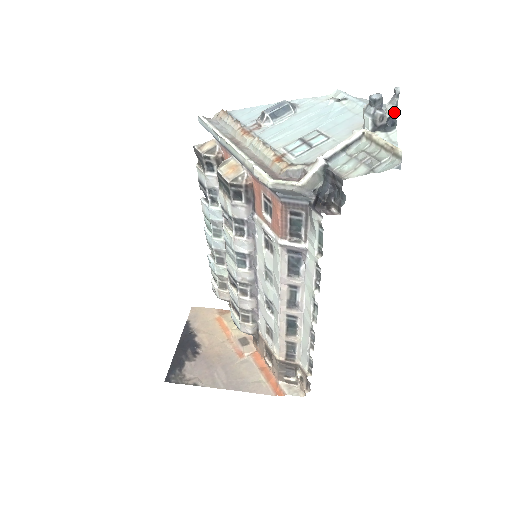
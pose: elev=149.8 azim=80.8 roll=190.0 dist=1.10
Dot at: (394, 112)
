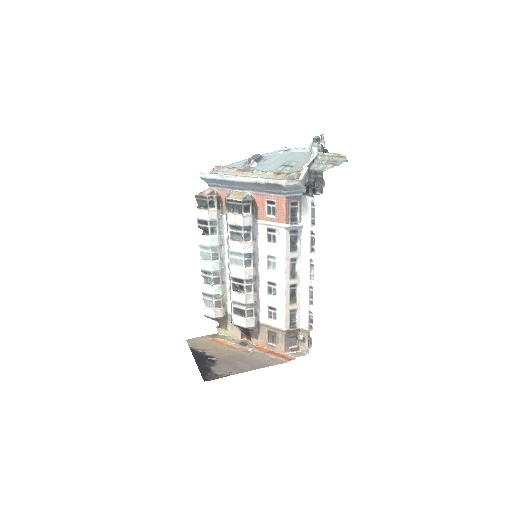
Dot at: (324, 146)
